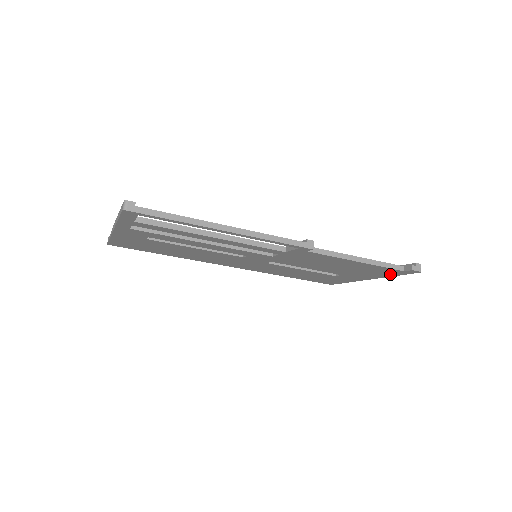
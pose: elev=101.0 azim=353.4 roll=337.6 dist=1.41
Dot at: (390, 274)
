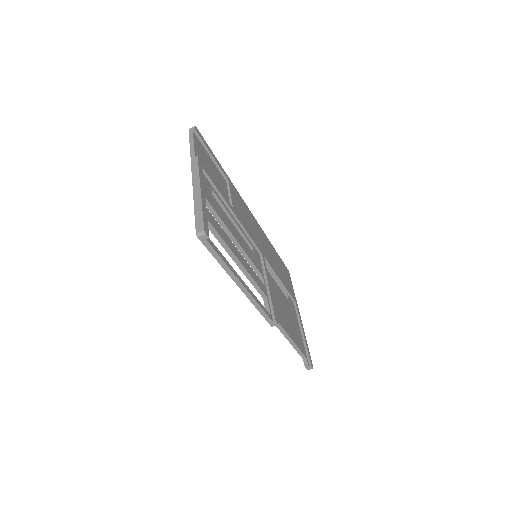
Dot at: occluded
